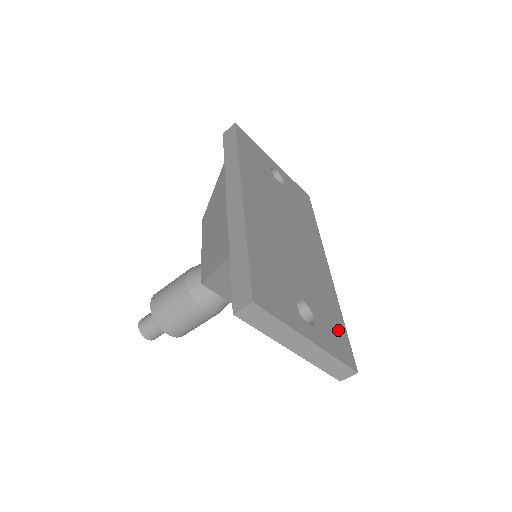
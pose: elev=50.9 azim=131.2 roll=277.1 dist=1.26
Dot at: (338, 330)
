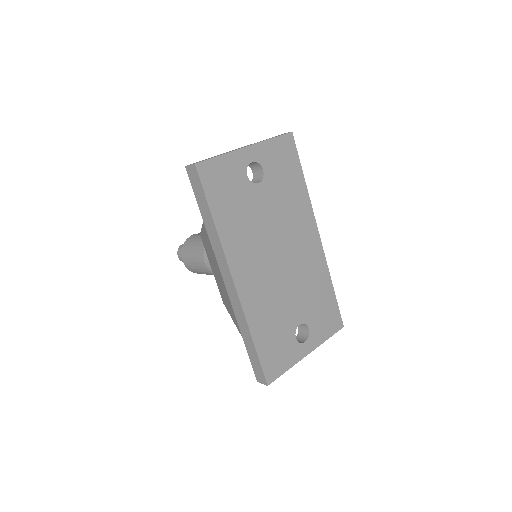
Dot at: (328, 308)
